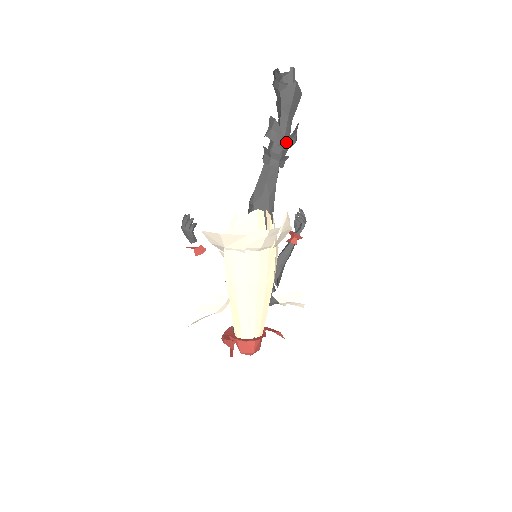
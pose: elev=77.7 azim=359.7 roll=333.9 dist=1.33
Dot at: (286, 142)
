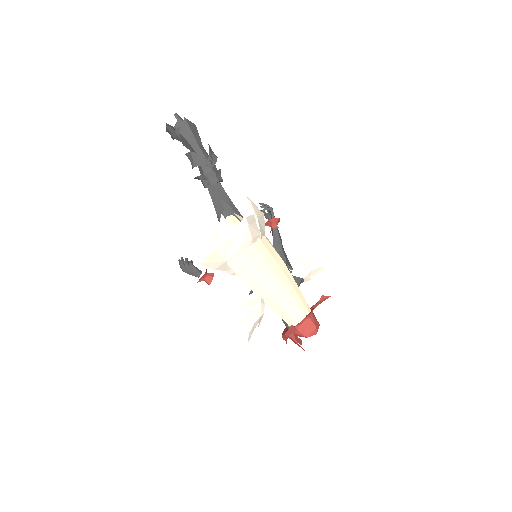
Dot at: (210, 161)
